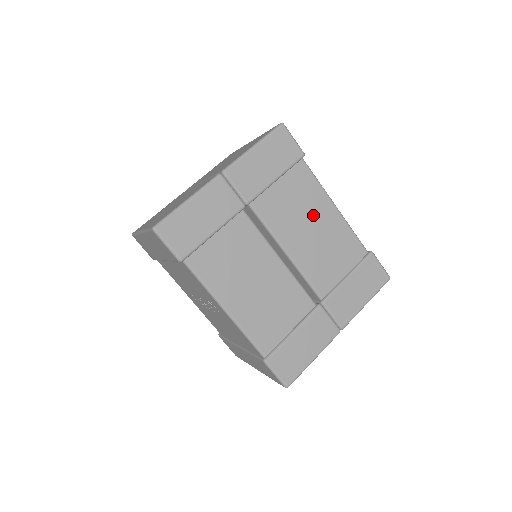
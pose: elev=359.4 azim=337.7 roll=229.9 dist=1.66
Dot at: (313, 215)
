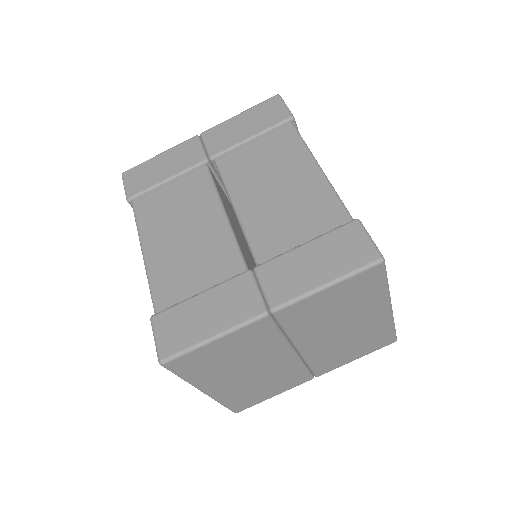
Dot at: (283, 173)
